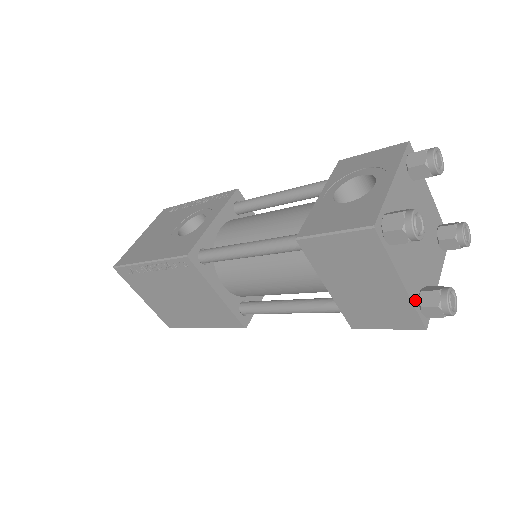
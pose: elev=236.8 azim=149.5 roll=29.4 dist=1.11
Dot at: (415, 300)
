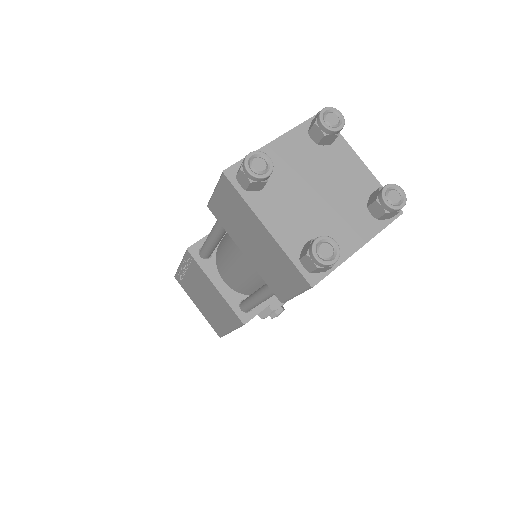
Dot at: (292, 252)
